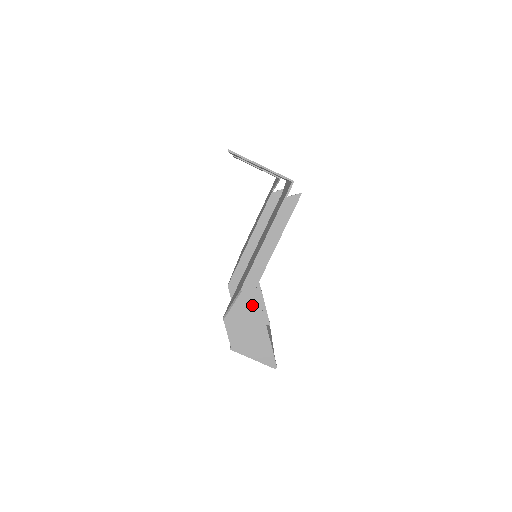
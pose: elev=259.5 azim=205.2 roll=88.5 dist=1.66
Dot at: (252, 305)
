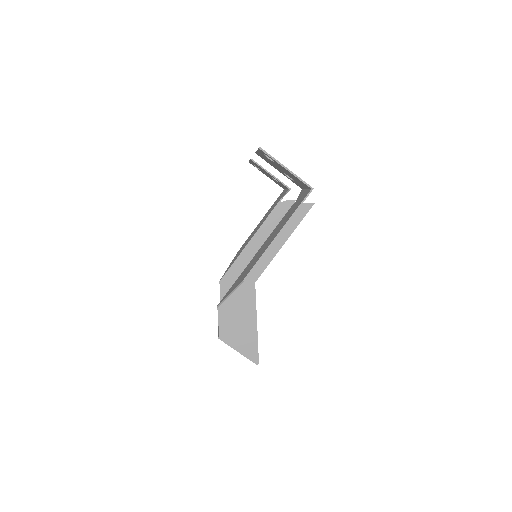
Dot at: (248, 299)
